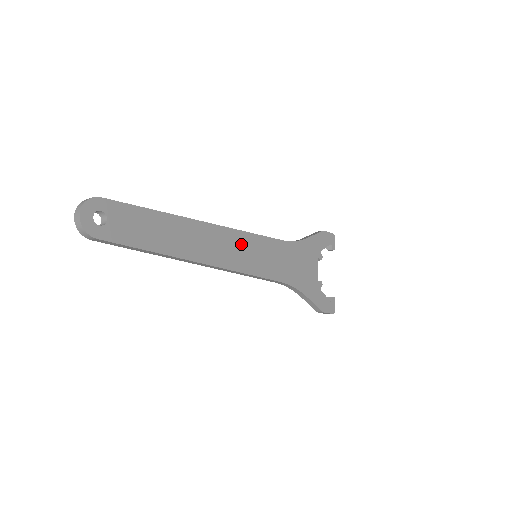
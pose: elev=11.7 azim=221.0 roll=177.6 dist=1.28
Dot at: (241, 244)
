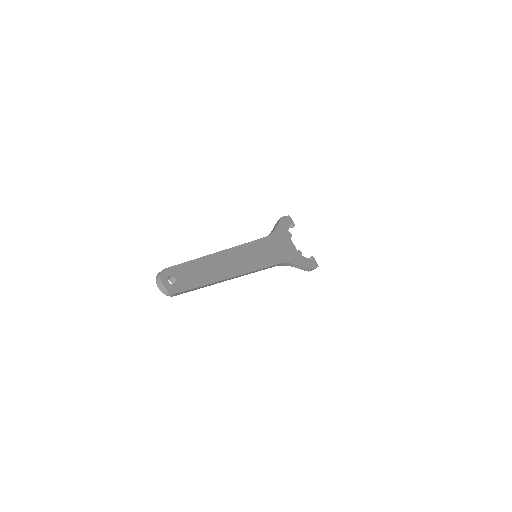
Dot at: (245, 253)
